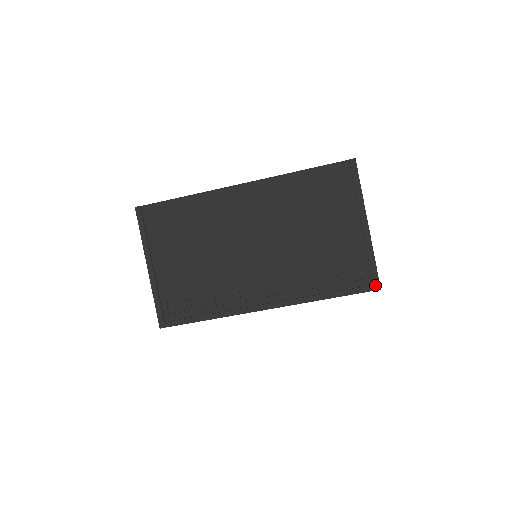
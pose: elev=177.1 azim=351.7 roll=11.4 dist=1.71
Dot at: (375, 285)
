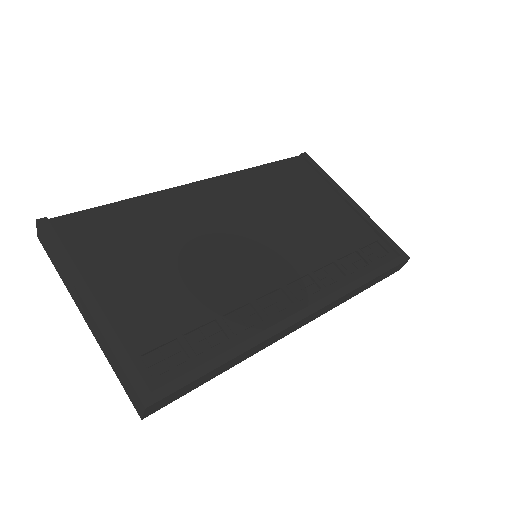
Dot at: (402, 255)
